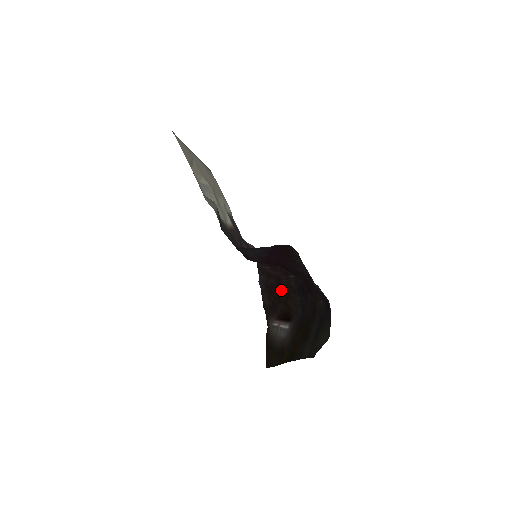
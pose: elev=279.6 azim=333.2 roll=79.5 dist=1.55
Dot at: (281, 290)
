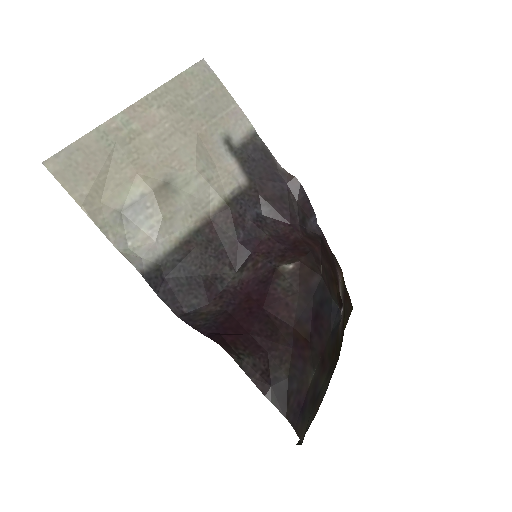
Dot at: (327, 264)
